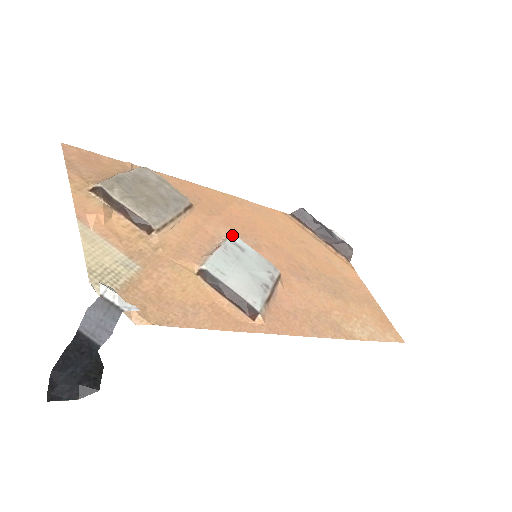
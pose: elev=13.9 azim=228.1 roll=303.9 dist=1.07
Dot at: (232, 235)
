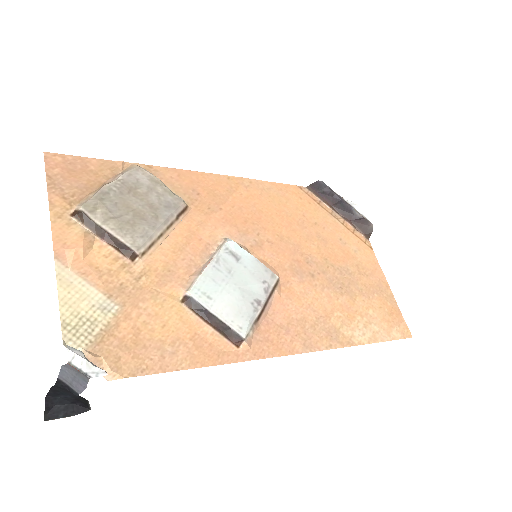
Dot at: (229, 239)
